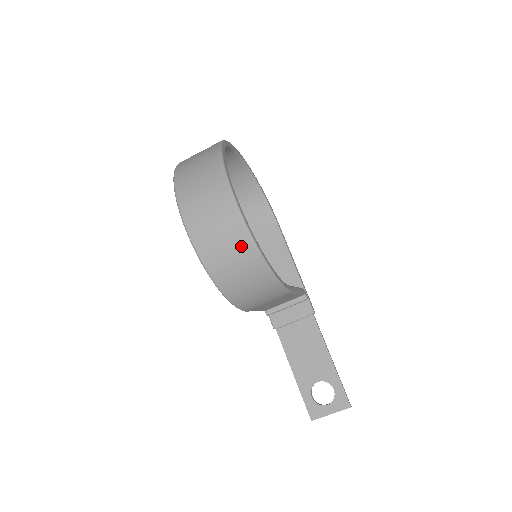
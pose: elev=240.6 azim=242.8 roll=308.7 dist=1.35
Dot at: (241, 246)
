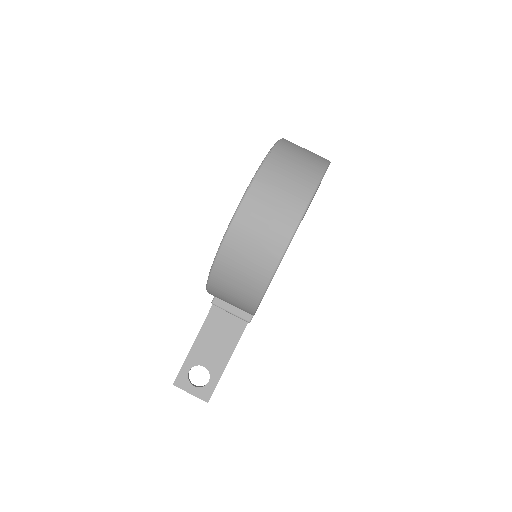
Dot at: (259, 272)
